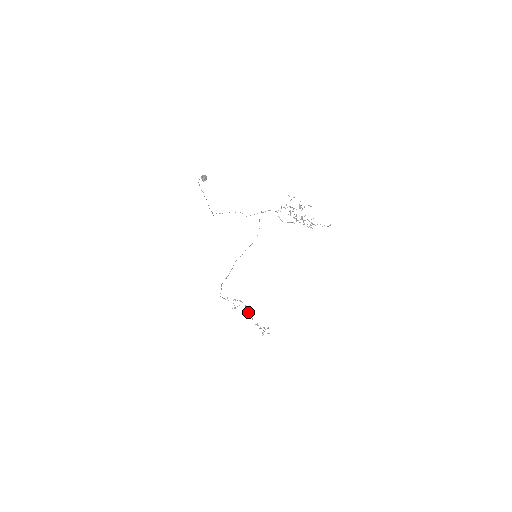
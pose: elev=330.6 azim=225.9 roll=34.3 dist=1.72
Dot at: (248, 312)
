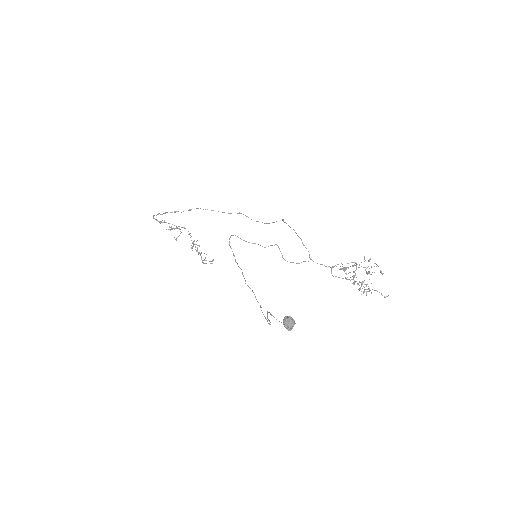
Dot at: occluded
